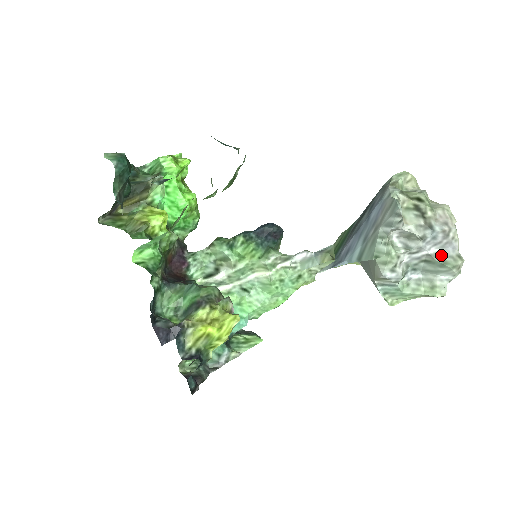
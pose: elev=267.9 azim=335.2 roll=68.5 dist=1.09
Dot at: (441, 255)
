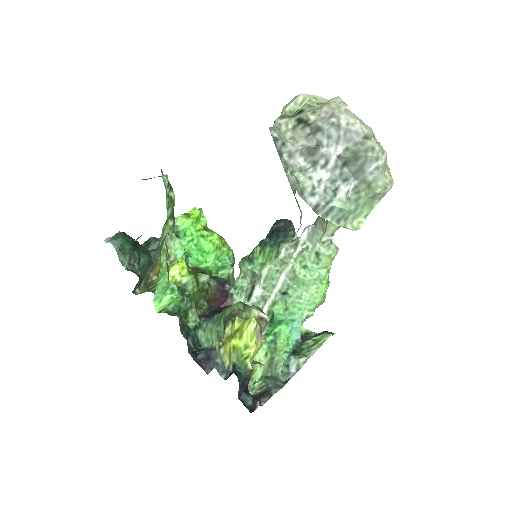
Dot at: (349, 148)
